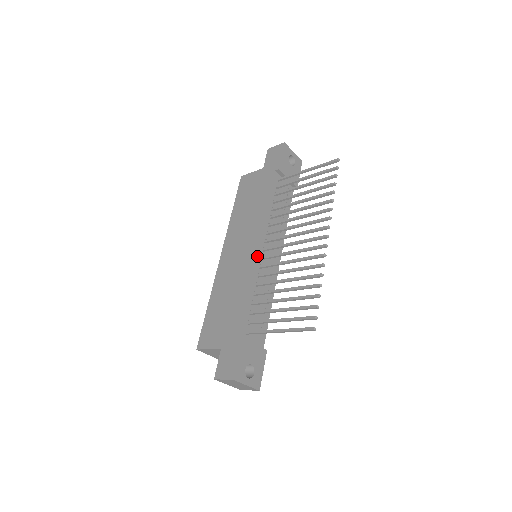
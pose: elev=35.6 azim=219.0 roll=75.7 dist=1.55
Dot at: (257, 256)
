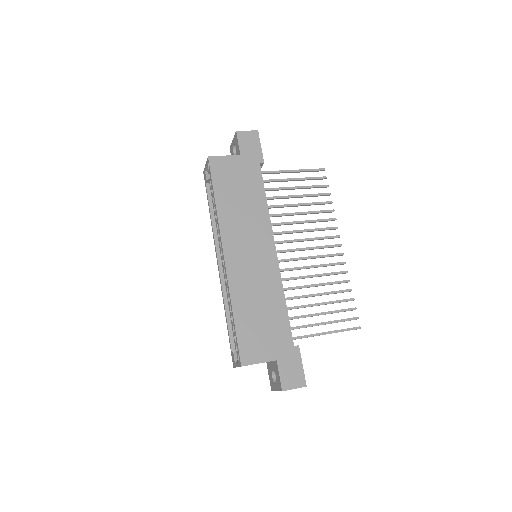
Dot at: occluded
